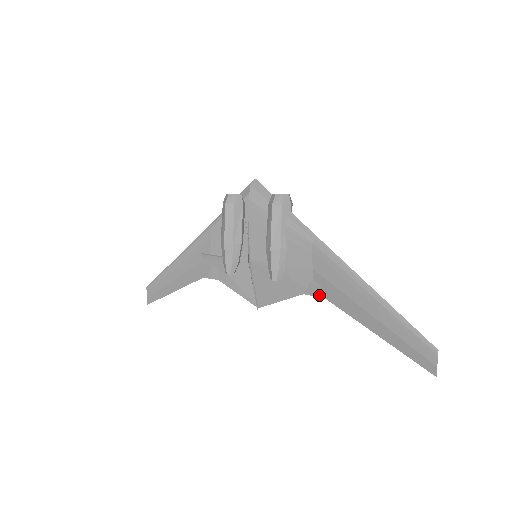
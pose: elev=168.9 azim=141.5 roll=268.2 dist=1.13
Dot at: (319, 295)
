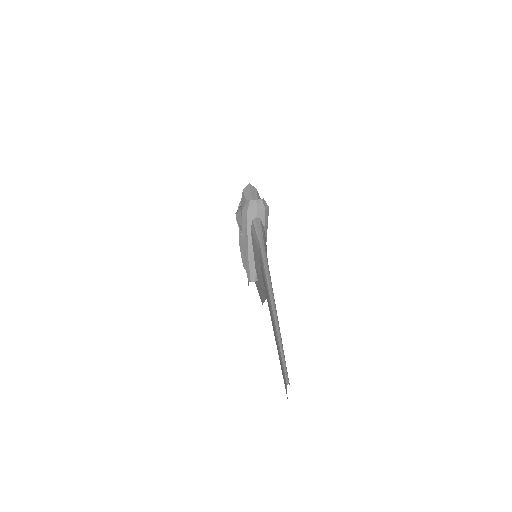
Dot at: occluded
